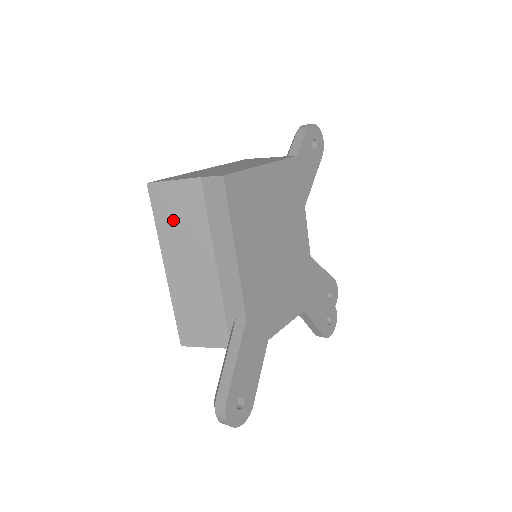
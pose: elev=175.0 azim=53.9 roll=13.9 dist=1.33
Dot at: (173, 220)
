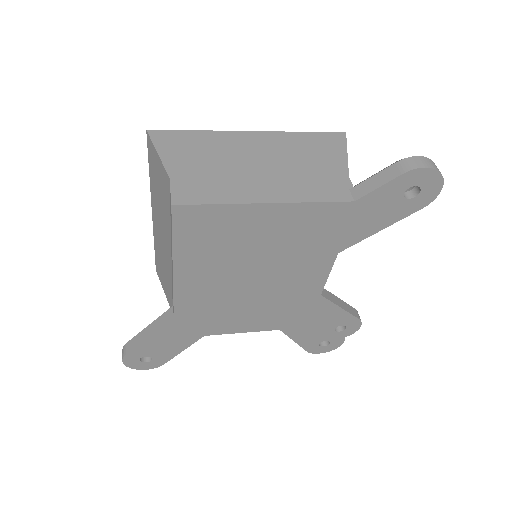
Dot at: (156, 185)
